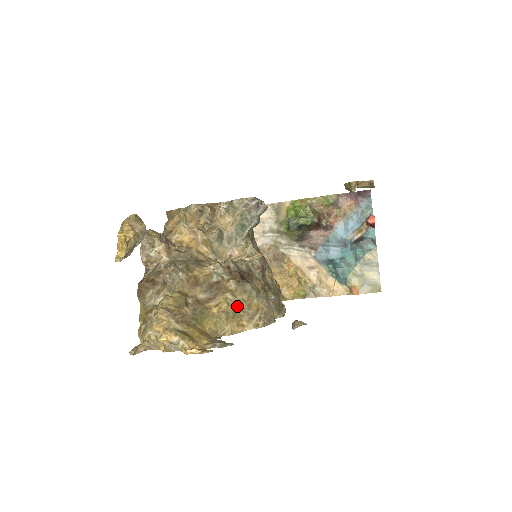
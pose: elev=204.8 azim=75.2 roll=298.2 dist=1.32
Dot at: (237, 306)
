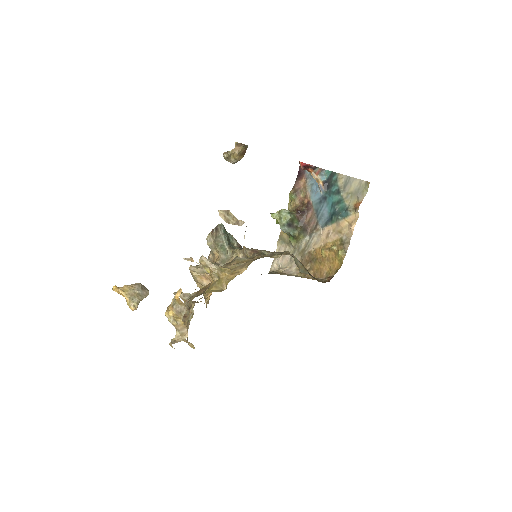
Dot at: (226, 268)
